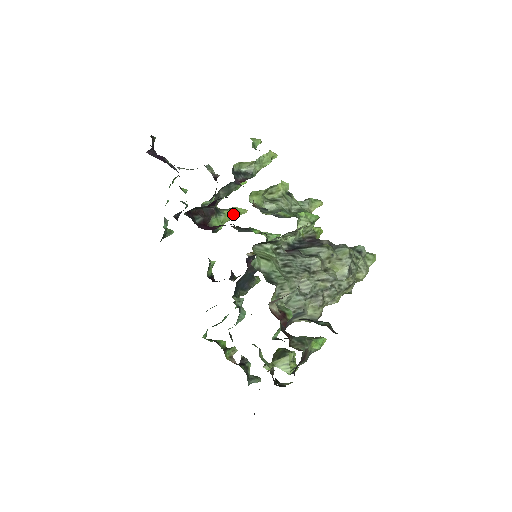
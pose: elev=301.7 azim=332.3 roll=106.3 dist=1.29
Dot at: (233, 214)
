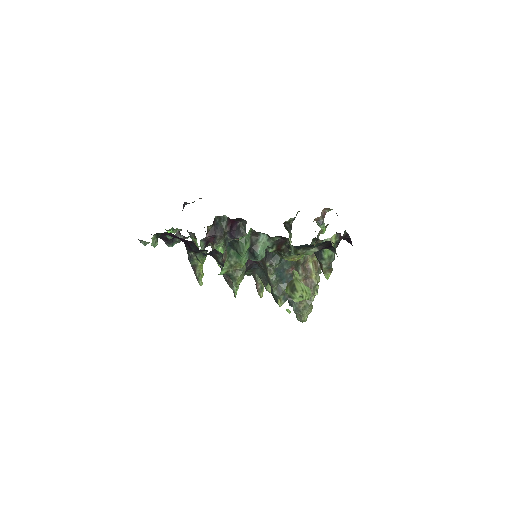
Dot at: (202, 271)
